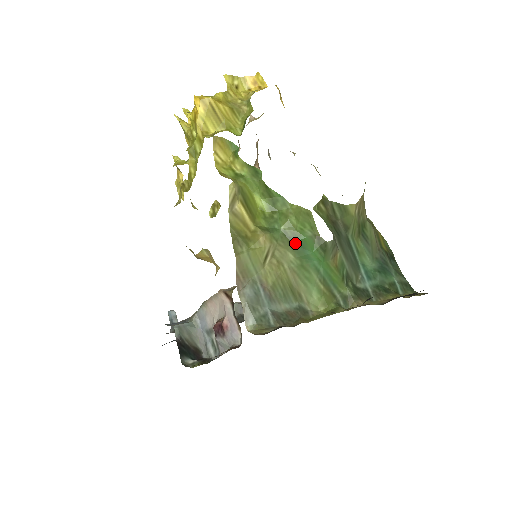
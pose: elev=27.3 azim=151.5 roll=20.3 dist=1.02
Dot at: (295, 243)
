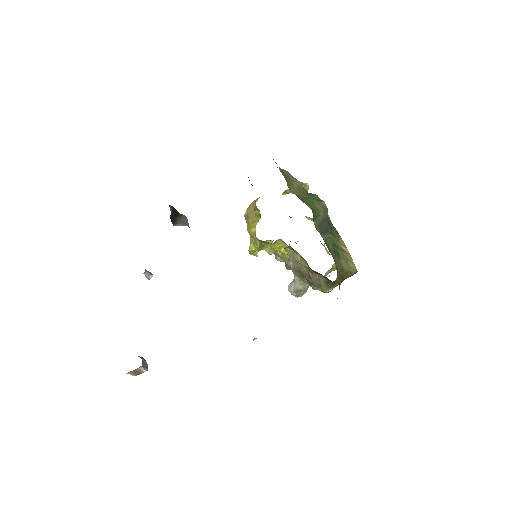
Dot at: (310, 193)
